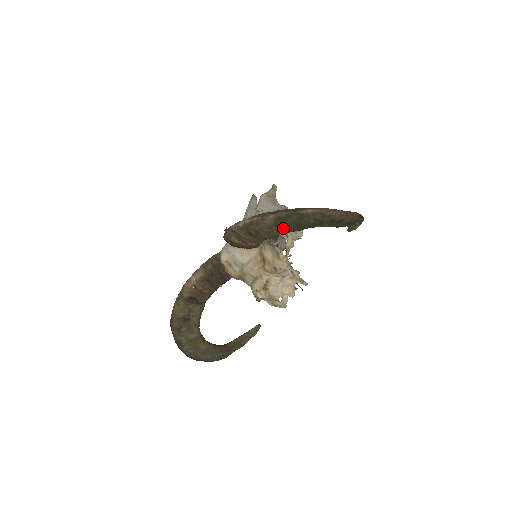
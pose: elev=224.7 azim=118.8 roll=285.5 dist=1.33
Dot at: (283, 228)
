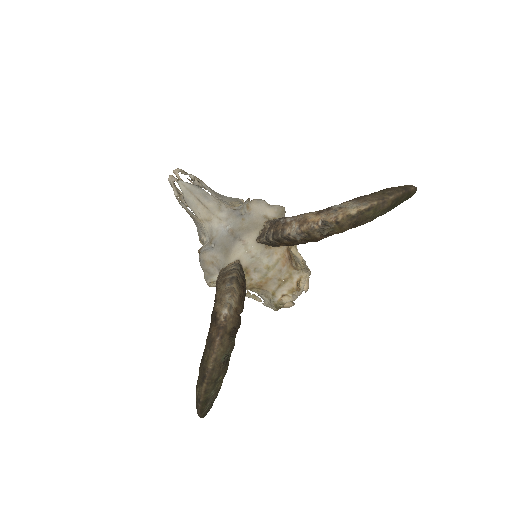
Dot at: (389, 210)
